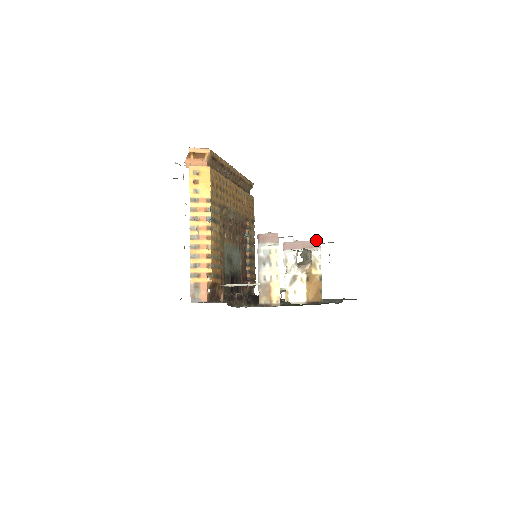
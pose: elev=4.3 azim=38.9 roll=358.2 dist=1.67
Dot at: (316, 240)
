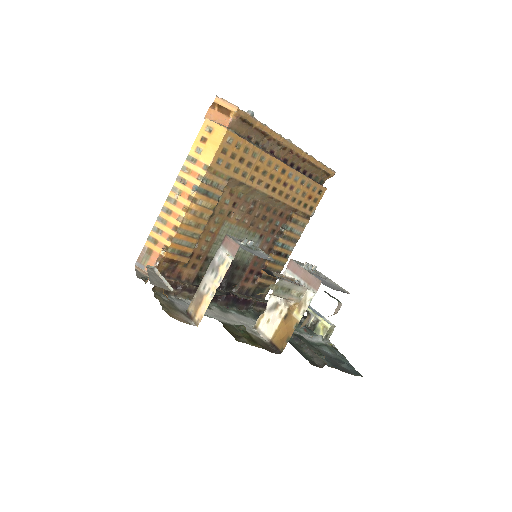
Dot at: (318, 279)
